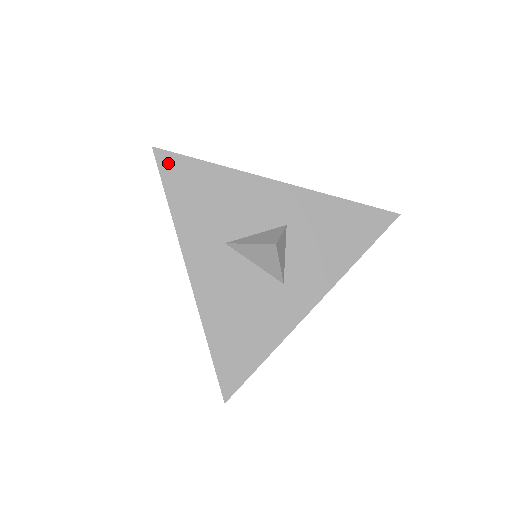
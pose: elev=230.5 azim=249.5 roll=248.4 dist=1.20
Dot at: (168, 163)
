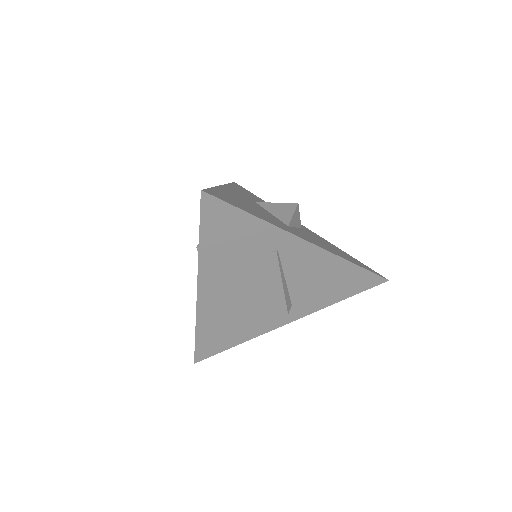
Dot at: (240, 186)
